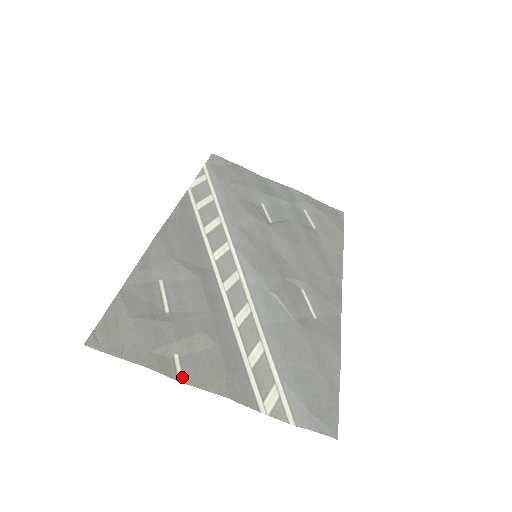
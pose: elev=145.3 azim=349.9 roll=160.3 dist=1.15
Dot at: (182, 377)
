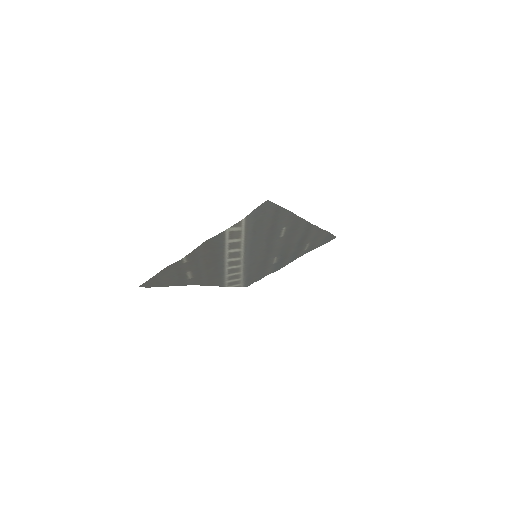
Dot at: (185, 258)
